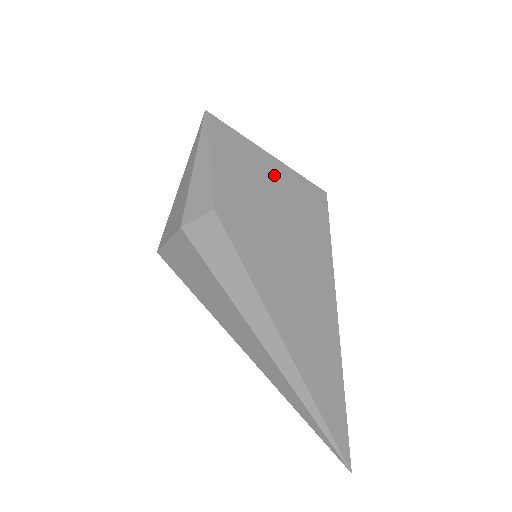
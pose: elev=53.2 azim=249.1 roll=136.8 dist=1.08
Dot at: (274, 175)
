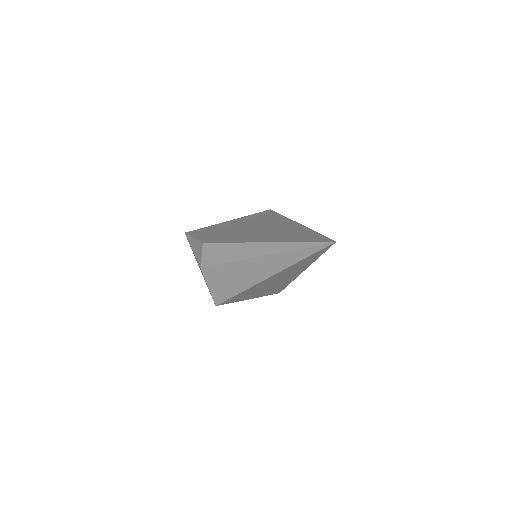
Dot at: (233, 223)
